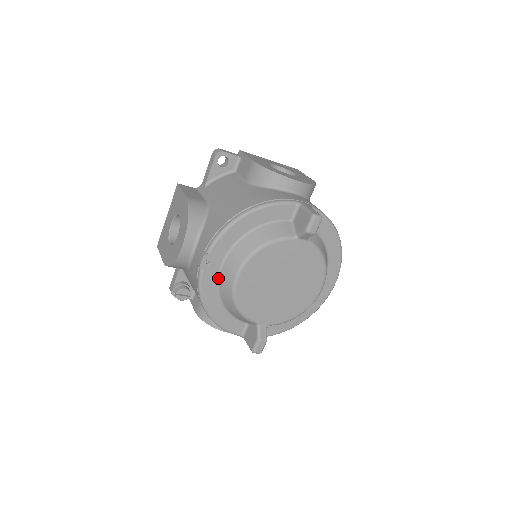
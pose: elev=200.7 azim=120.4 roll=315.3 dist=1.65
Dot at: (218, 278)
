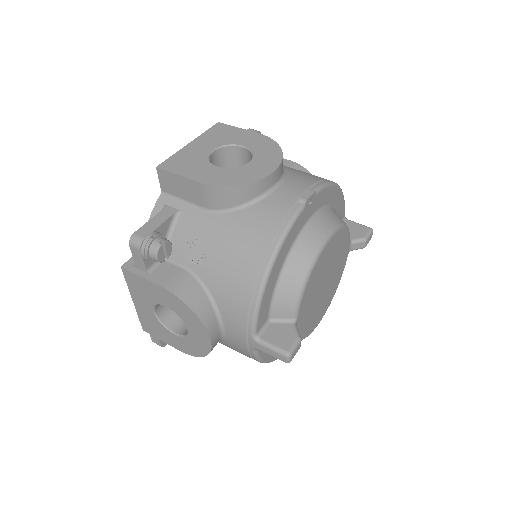
Dot at: (300, 231)
